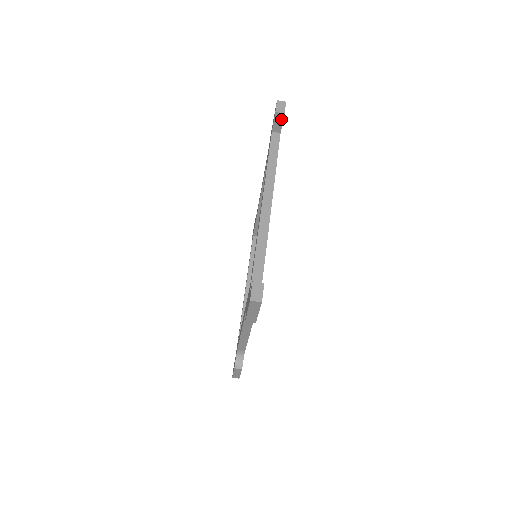
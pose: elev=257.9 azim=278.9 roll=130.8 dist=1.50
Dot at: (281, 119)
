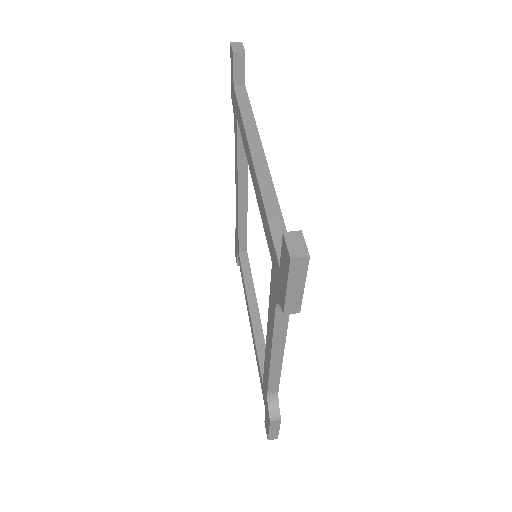
Dot at: (242, 62)
